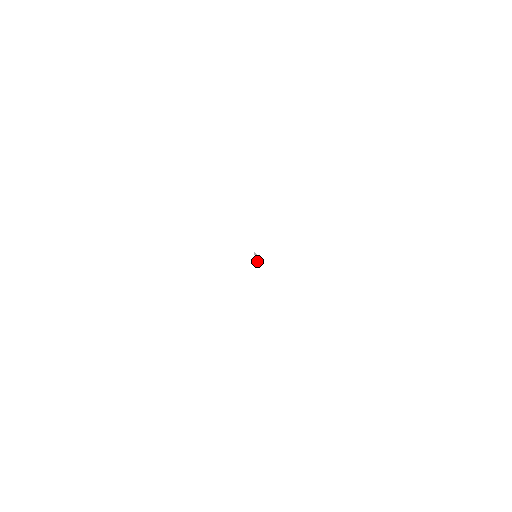
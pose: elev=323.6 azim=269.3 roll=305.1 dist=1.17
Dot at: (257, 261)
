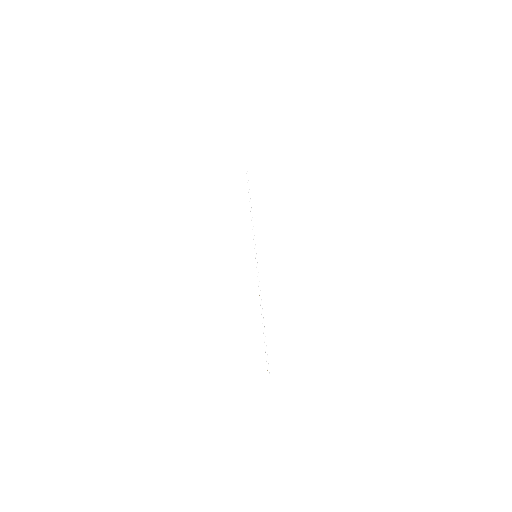
Dot at: (267, 368)
